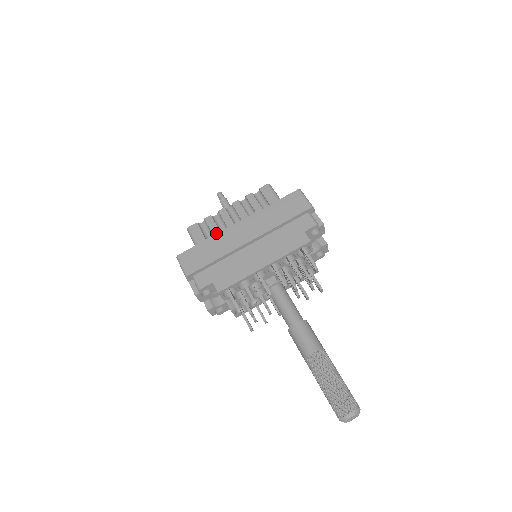
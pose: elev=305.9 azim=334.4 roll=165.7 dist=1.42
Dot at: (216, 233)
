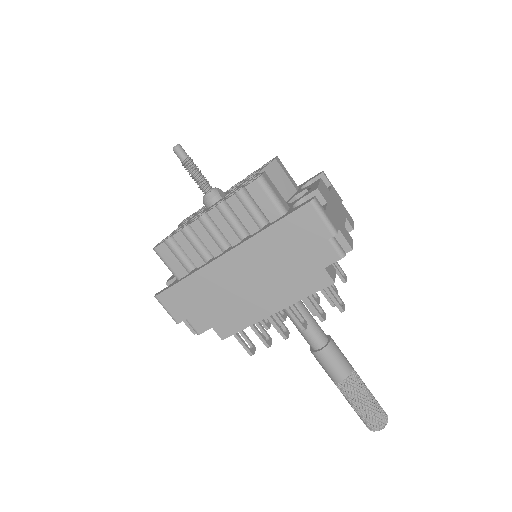
Dot at: (197, 261)
